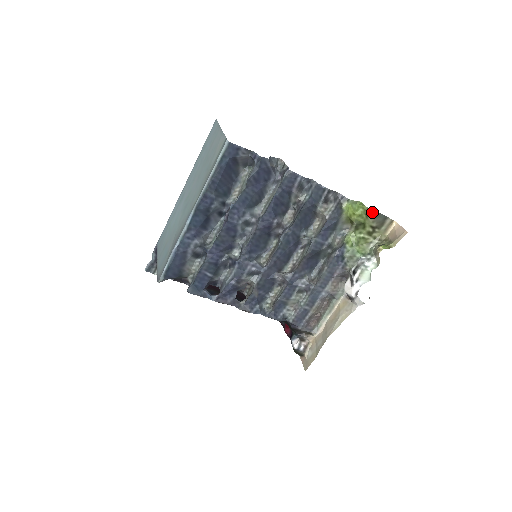
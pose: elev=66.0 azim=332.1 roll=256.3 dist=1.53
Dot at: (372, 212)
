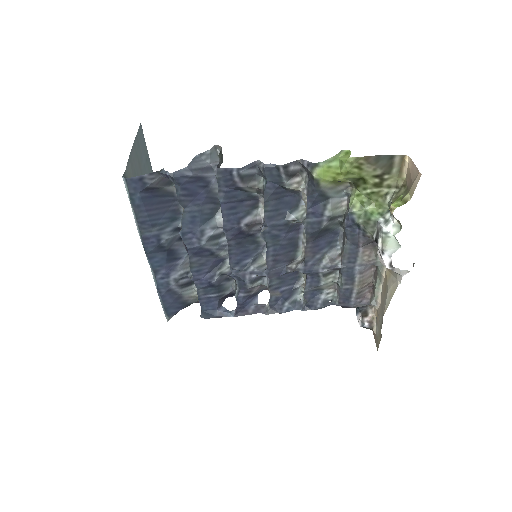
Dot at: (365, 159)
